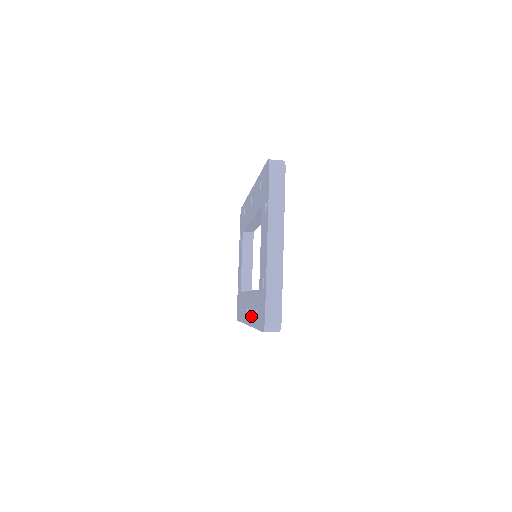
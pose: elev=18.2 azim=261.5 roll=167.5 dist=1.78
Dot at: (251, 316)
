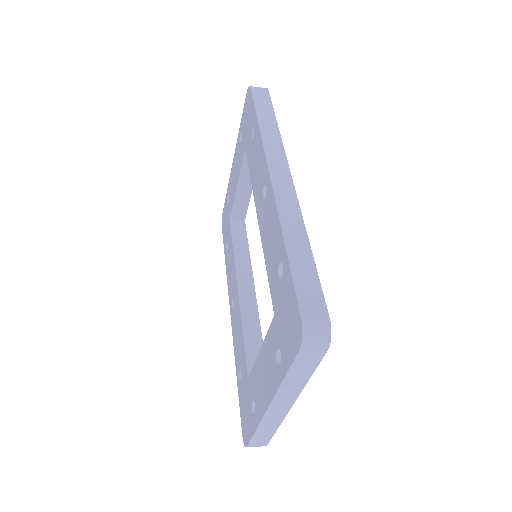
Dot at: (235, 339)
